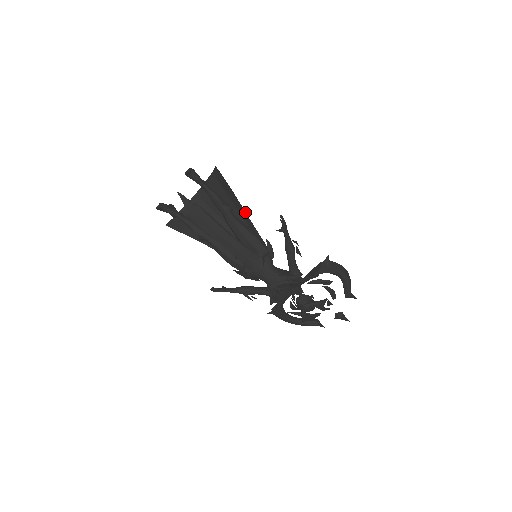
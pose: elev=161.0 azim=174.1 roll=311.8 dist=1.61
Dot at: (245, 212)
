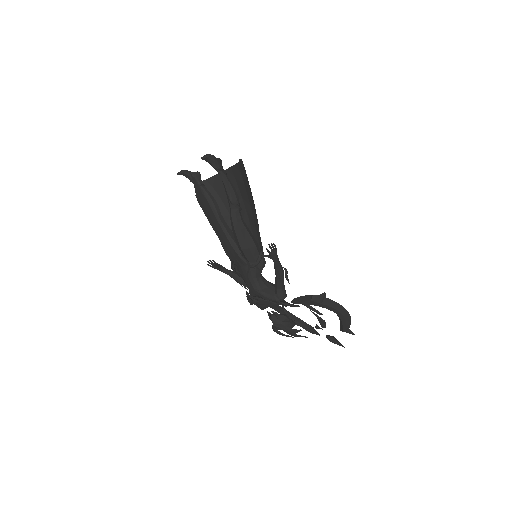
Dot at: occluded
